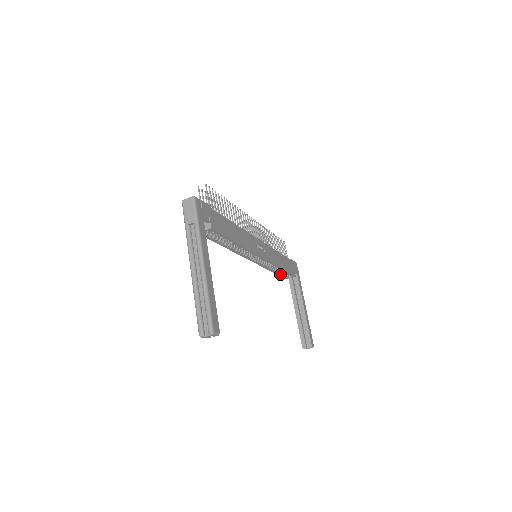
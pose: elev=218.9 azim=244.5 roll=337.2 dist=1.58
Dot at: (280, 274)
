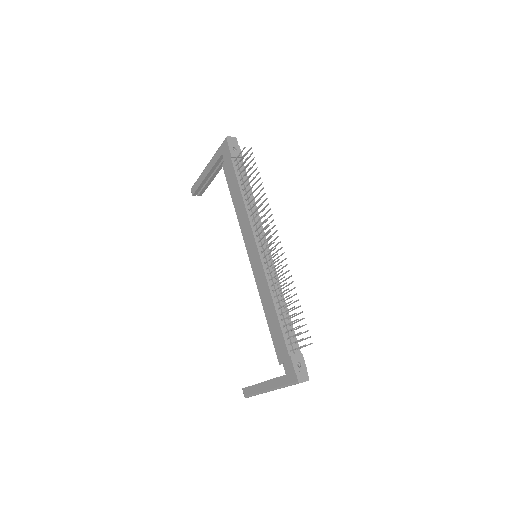
Dot at: occluded
